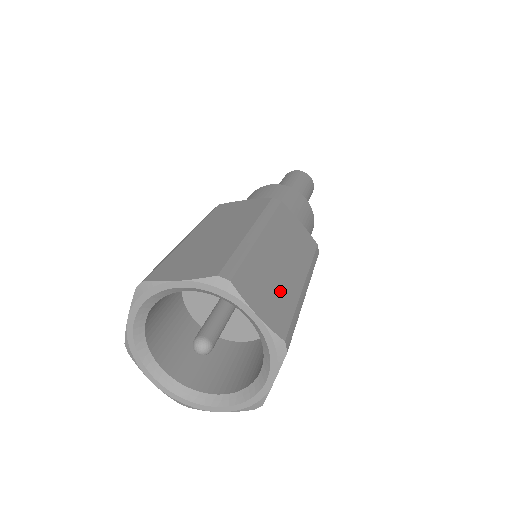
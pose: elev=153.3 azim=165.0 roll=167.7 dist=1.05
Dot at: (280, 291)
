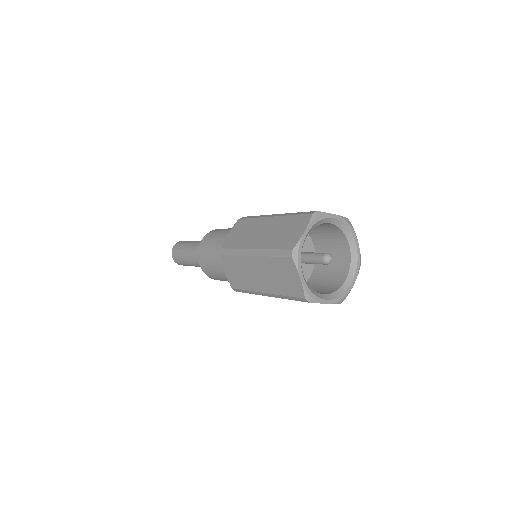
Dot at: occluded
